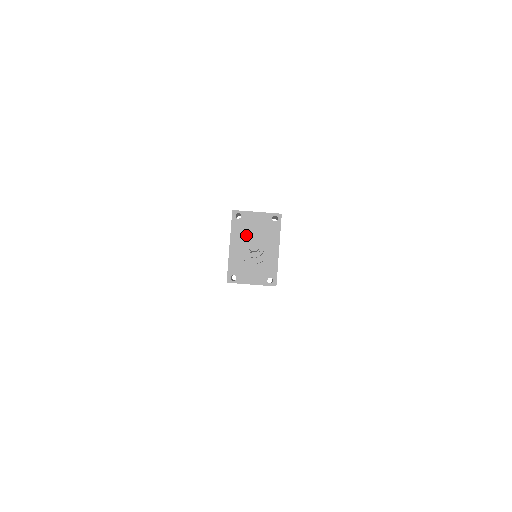
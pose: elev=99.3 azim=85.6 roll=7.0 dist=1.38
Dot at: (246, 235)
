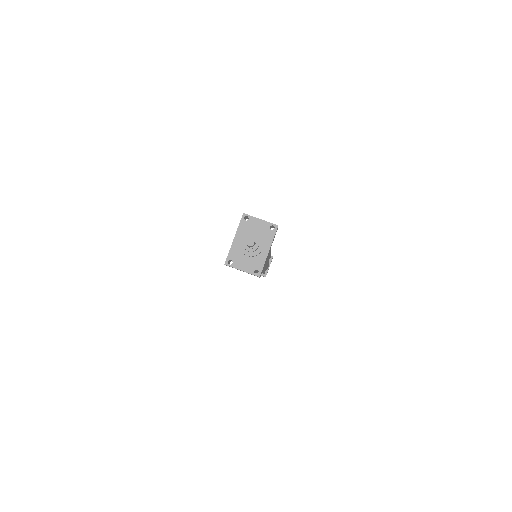
Dot at: (248, 234)
